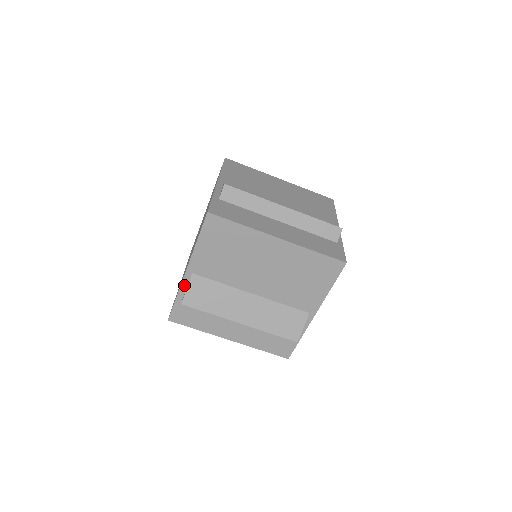
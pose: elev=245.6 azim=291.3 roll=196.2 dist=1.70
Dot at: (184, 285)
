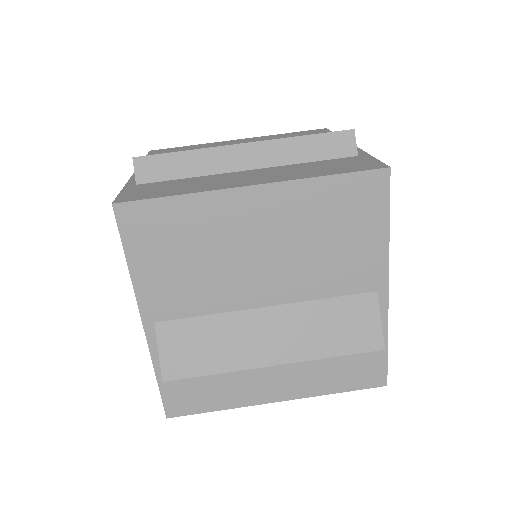
Dot at: (154, 349)
